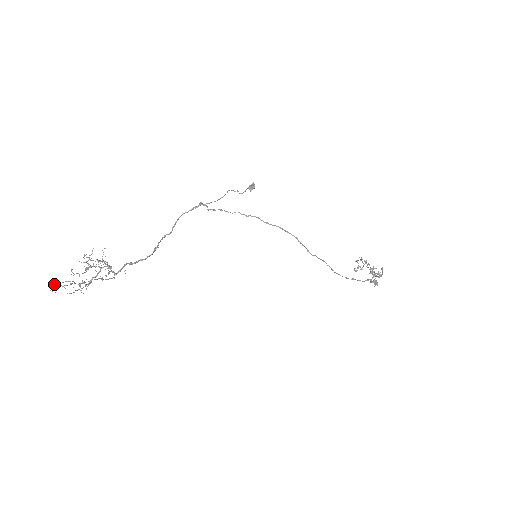
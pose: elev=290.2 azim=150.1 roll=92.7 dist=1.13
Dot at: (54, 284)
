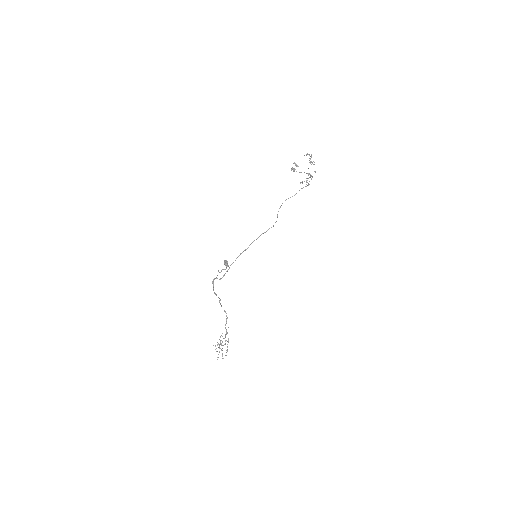
Dot at: occluded
